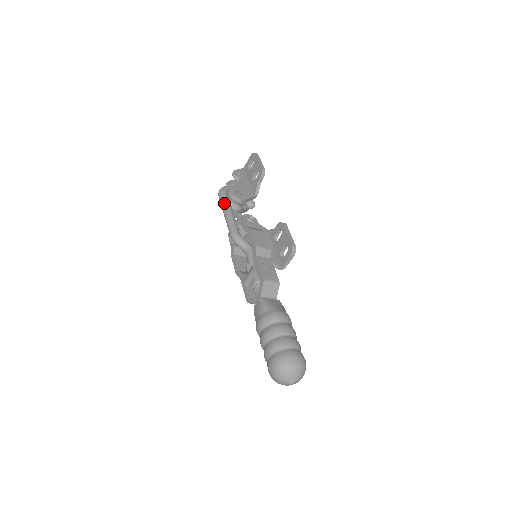
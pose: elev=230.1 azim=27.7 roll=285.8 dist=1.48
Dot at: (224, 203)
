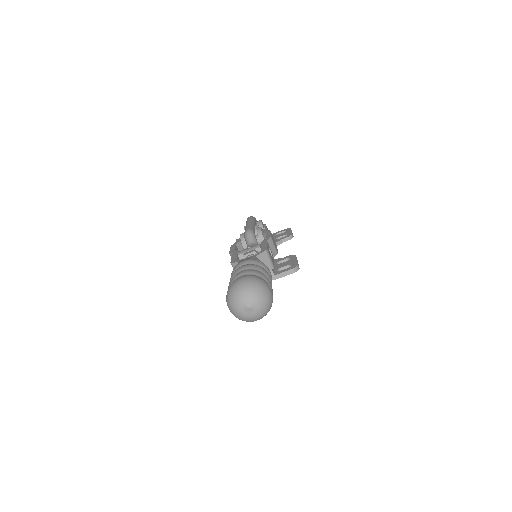
Dot at: (252, 219)
